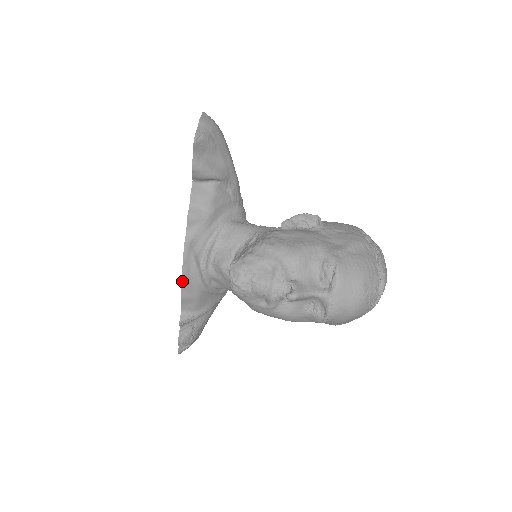
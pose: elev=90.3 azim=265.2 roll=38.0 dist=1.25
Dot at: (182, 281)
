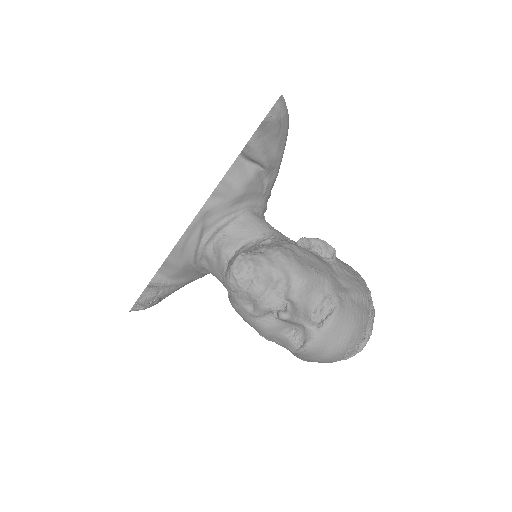
Dot at: (176, 245)
